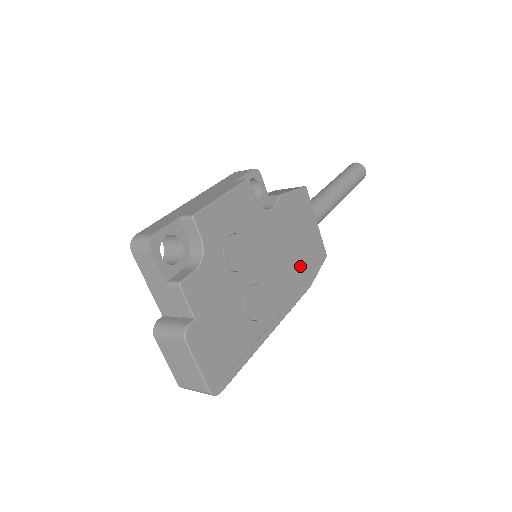
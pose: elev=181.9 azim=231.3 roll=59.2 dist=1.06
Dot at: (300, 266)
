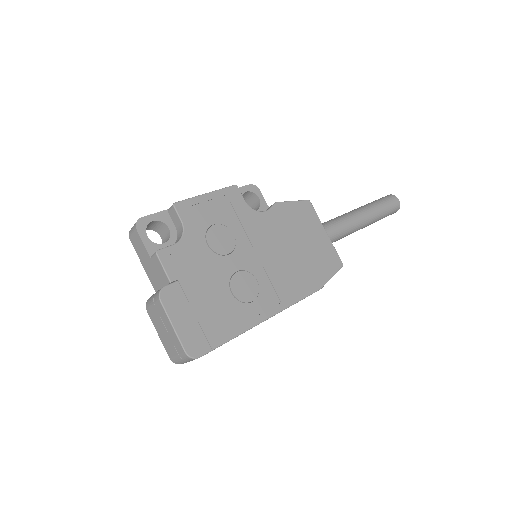
Dot at: (305, 267)
